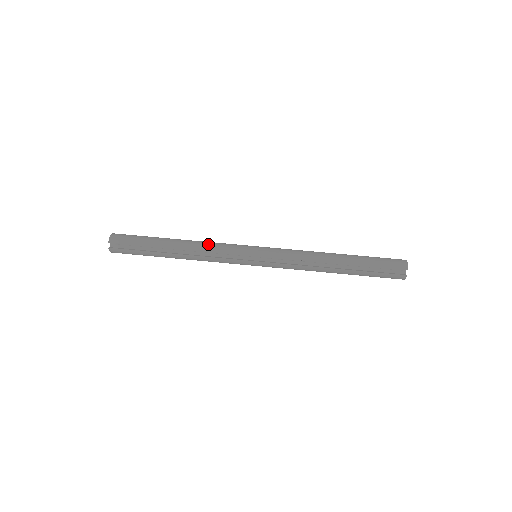
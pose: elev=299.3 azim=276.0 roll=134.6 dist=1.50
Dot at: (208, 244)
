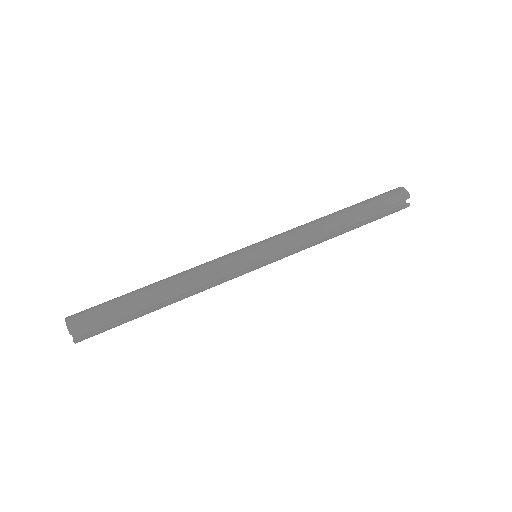
Dot at: (199, 271)
